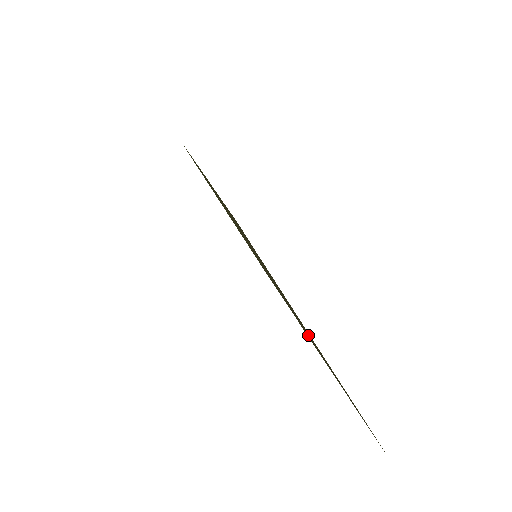
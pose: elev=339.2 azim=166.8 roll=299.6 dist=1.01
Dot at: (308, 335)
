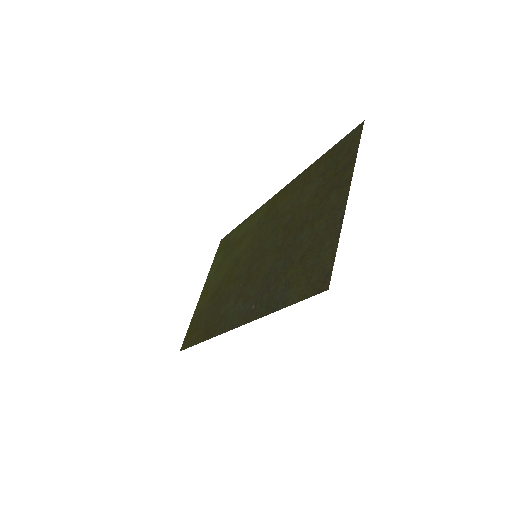
Dot at: (297, 248)
